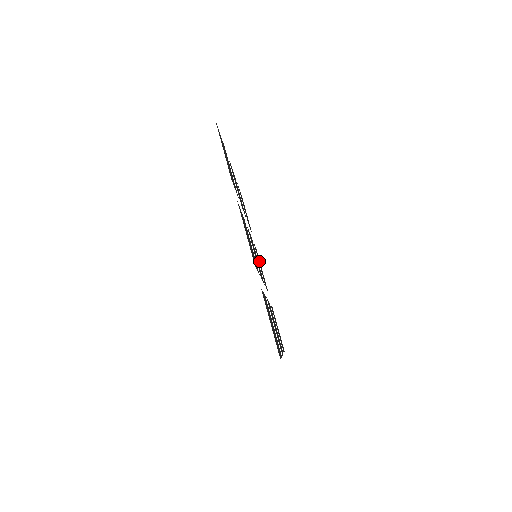
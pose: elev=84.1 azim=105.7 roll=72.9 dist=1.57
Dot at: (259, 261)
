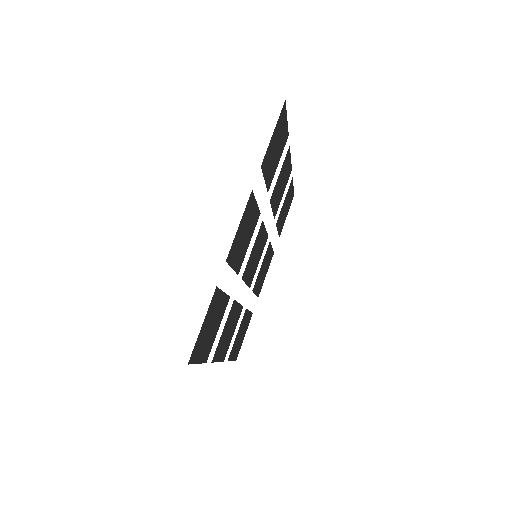
Dot at: (267, 264)
